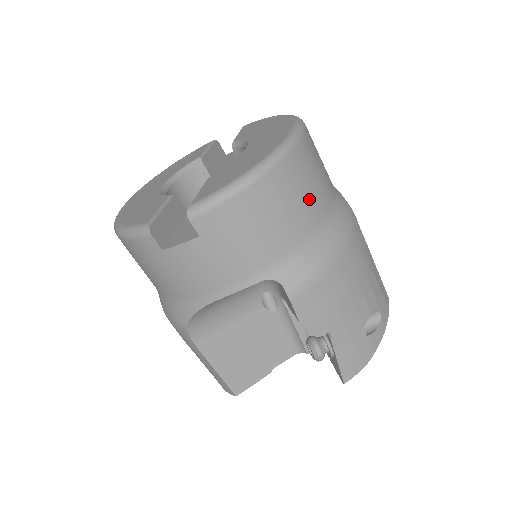
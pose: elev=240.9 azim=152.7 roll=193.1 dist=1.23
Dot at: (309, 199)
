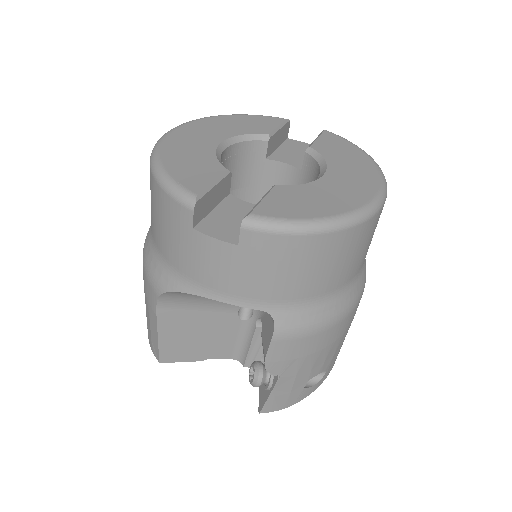
Dot at: (348, 266)
